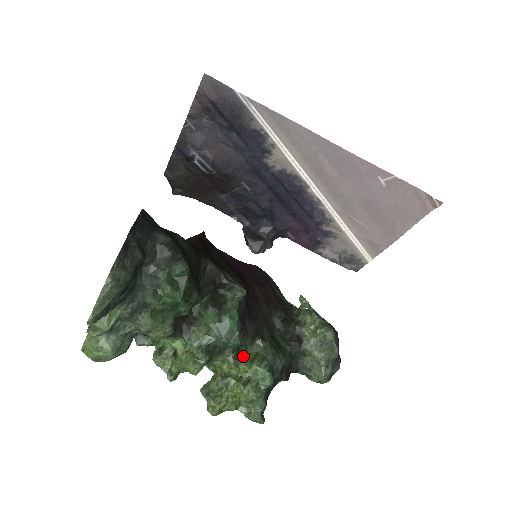
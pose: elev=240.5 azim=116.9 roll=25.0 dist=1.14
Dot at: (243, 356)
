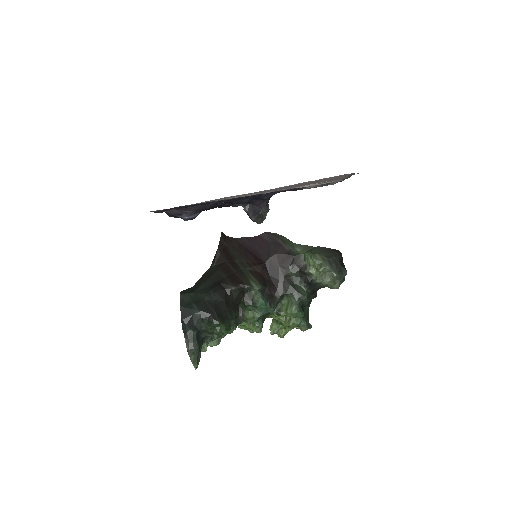
Dot at: (281, 309)
